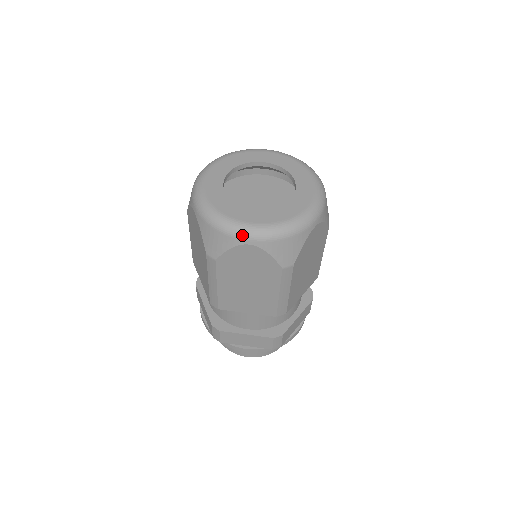
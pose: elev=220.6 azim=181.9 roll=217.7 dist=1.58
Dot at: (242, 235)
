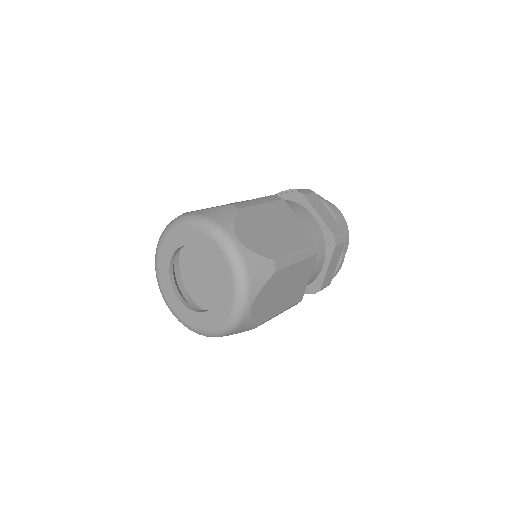
Dot at: occluded
